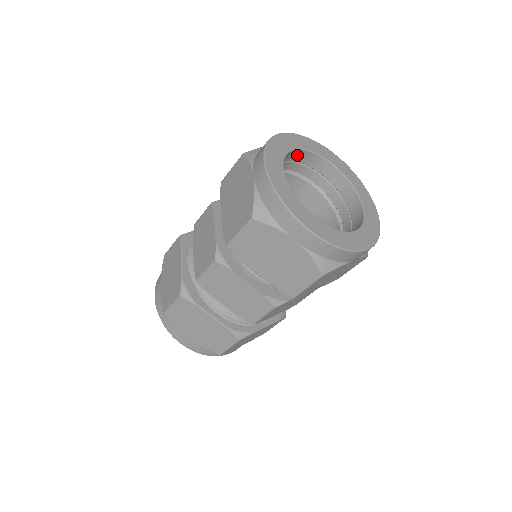
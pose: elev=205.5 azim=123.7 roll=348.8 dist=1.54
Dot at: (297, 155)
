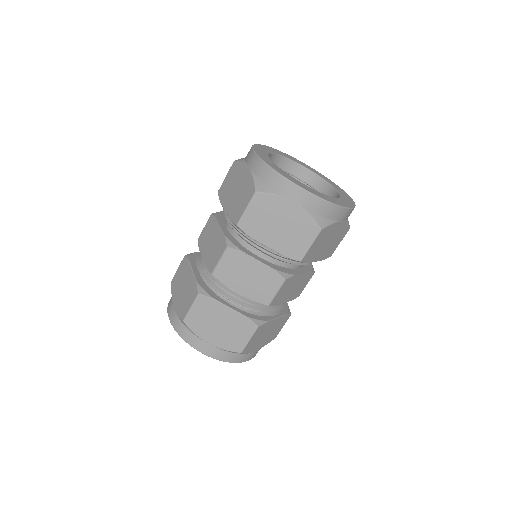
Dot at: (275, 160)
